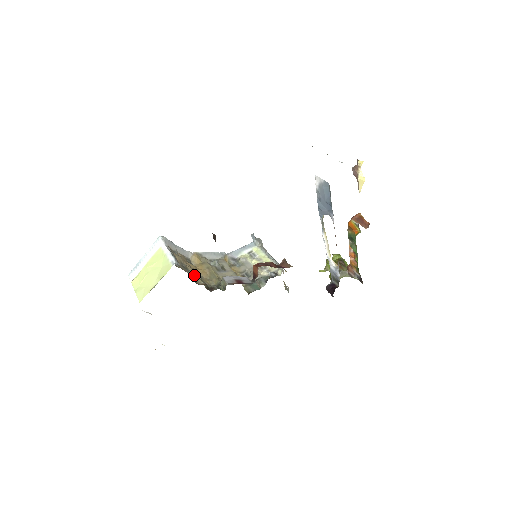
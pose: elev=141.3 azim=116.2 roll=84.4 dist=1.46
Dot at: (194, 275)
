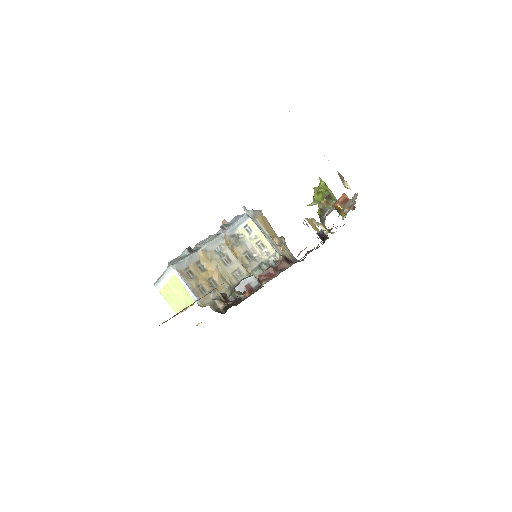
Dot at: (213, 297)
